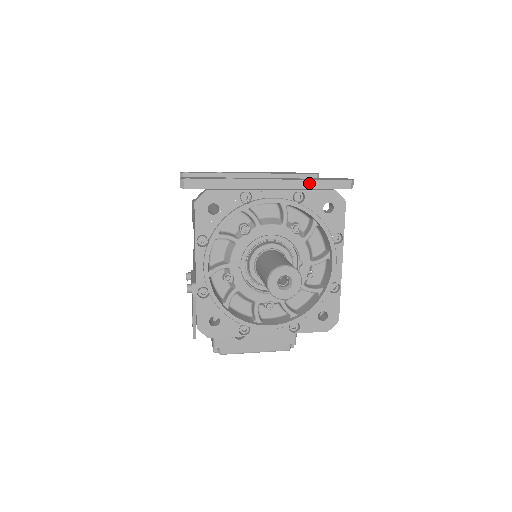
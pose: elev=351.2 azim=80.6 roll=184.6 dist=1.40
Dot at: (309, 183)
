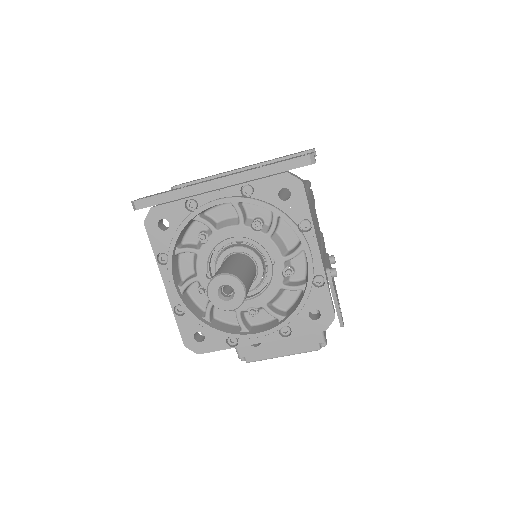
Dot at: (261, 171)
